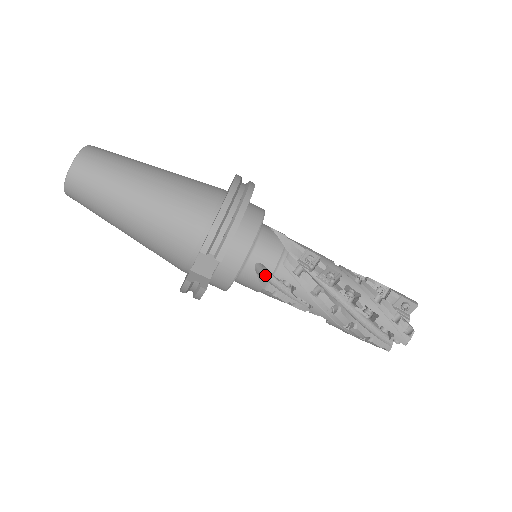
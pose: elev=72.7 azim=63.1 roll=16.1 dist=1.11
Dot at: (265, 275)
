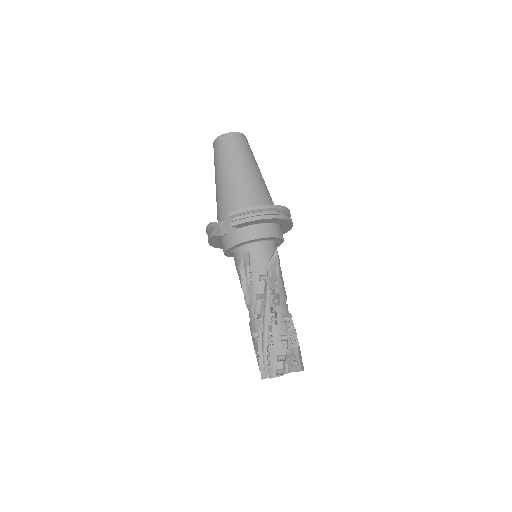
Dot at: (248, 266)
